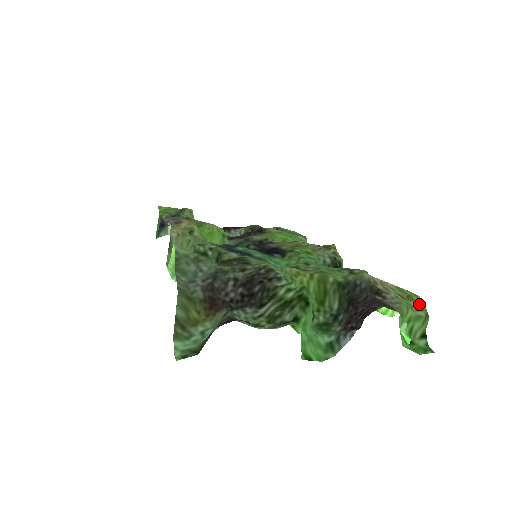
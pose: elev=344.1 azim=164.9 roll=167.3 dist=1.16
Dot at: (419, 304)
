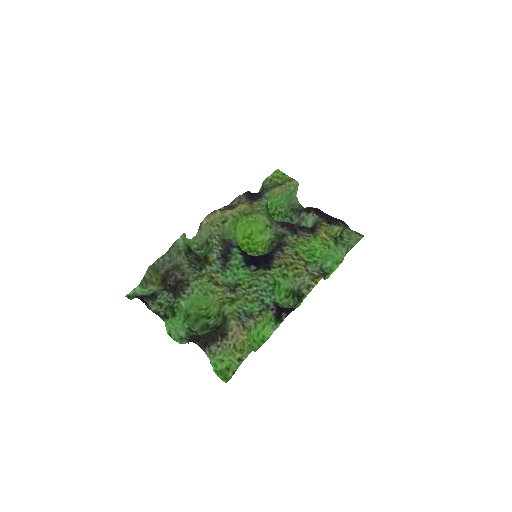
Dot at: (242, 358)
